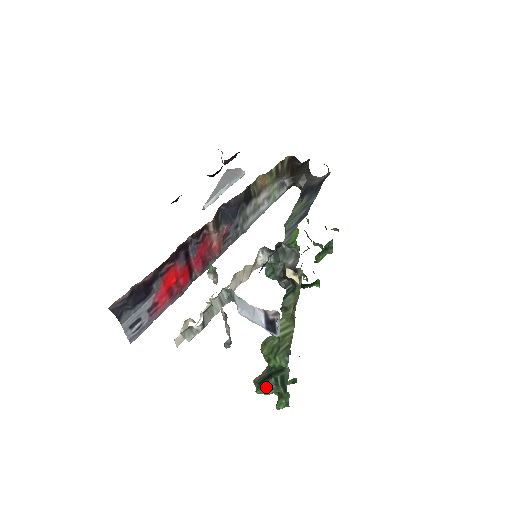
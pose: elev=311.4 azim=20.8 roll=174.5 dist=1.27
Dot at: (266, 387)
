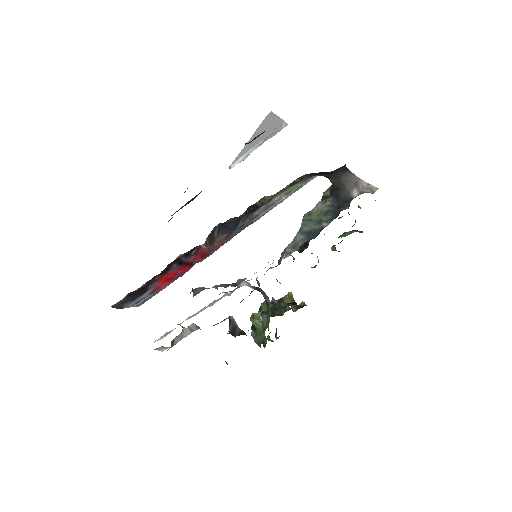
Dot at: (253, 336)
